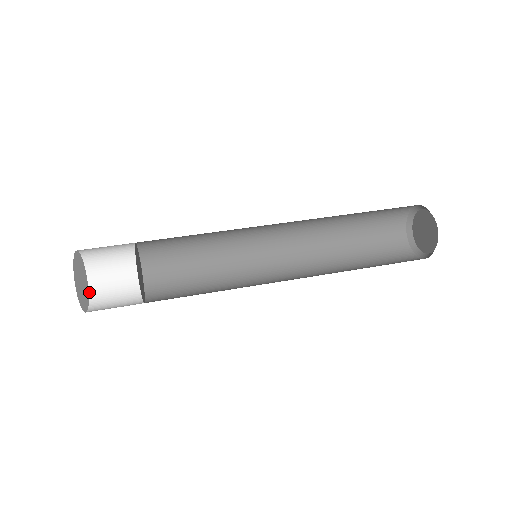
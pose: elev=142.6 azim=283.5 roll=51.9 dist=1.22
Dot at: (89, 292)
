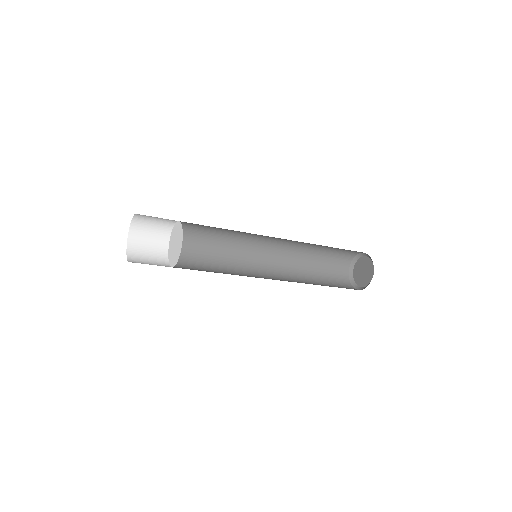
Dot at: (127, 257)
